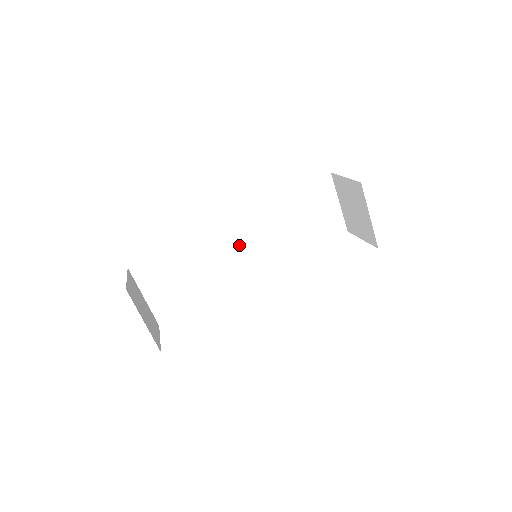
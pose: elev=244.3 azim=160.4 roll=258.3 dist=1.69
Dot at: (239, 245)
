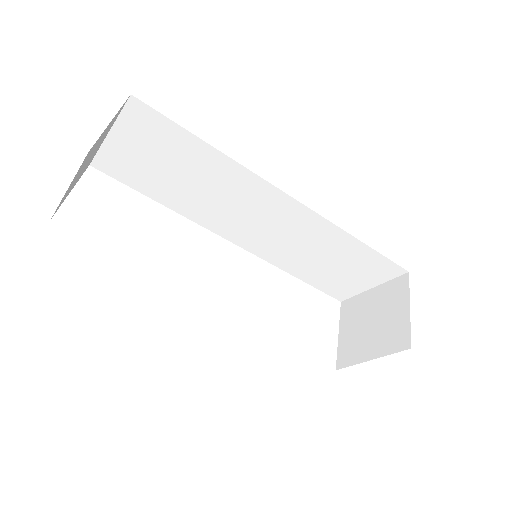
Dot at: (260, 214)
